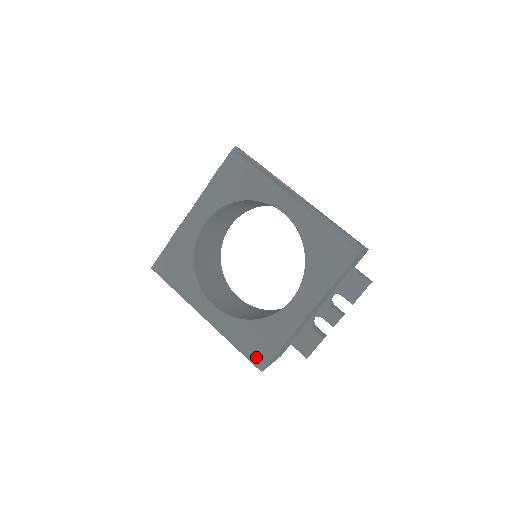
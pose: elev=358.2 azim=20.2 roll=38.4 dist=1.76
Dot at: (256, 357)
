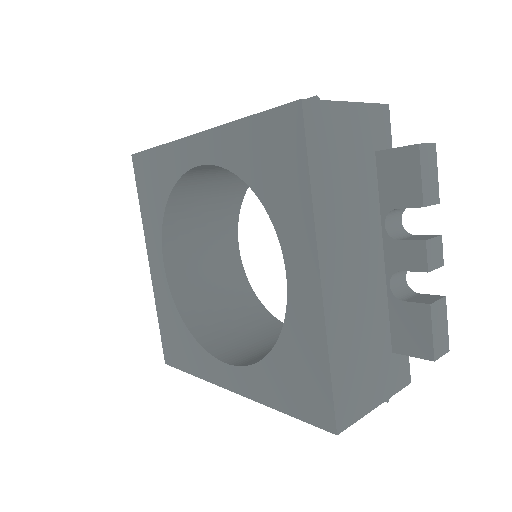
Dot at: (313, 412)
